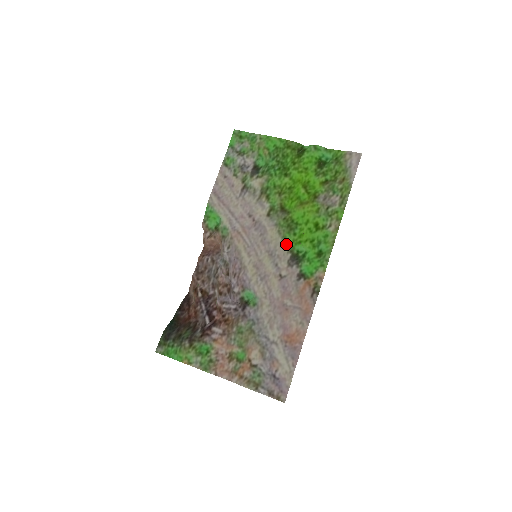
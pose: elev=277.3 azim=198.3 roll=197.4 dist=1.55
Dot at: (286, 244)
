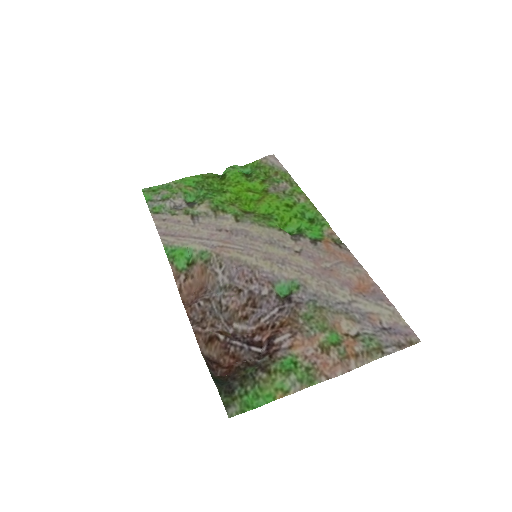
Dot at: (276, 229)
